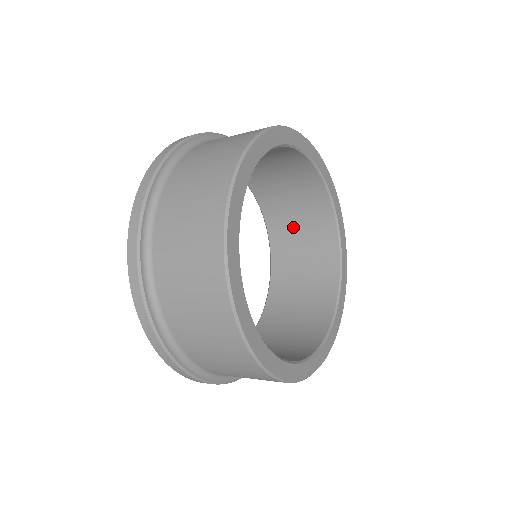
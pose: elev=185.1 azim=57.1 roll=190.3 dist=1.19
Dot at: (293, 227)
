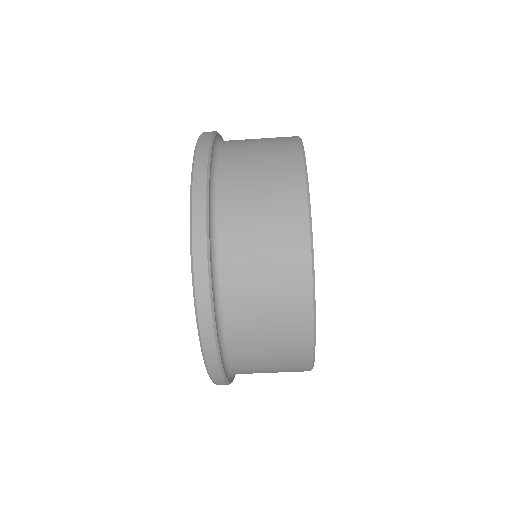
Dot at: occluded
